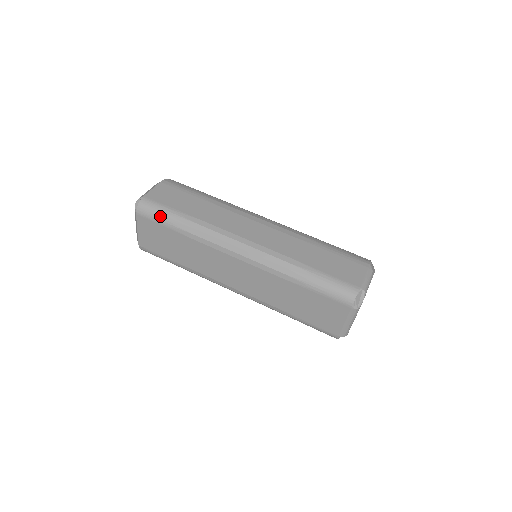
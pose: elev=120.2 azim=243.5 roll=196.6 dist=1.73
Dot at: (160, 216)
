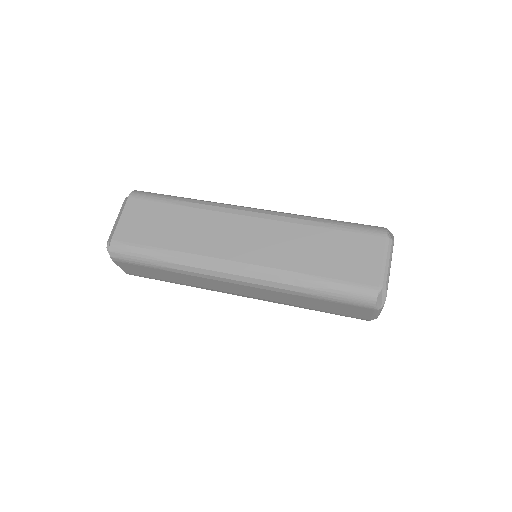
Dot at: (159, 195)
